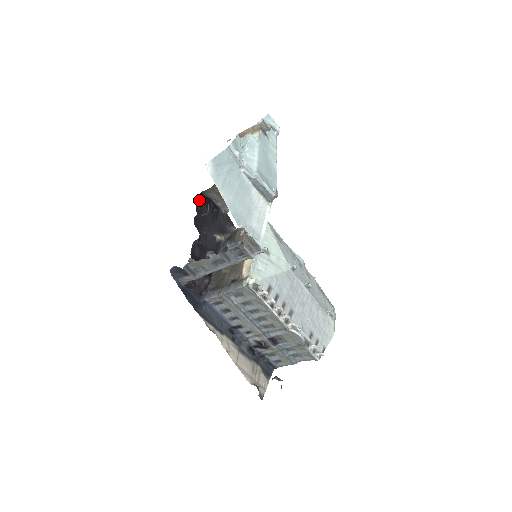
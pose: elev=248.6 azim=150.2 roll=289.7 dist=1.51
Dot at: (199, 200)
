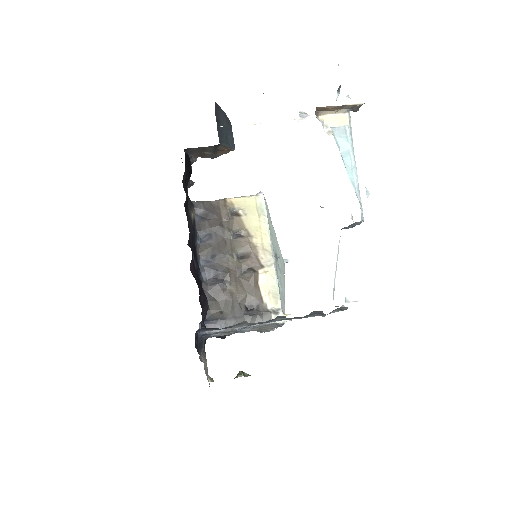
Dot at: (185, 167)
